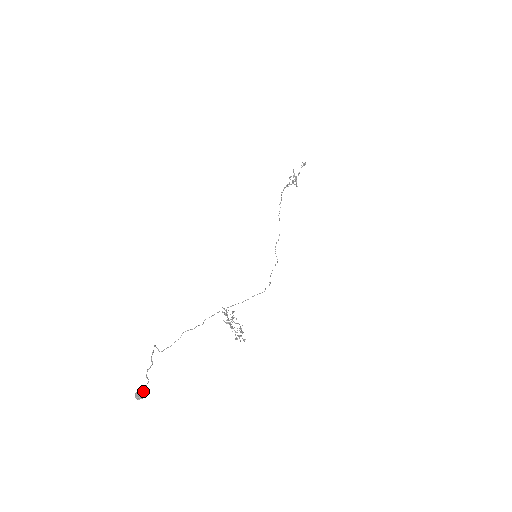
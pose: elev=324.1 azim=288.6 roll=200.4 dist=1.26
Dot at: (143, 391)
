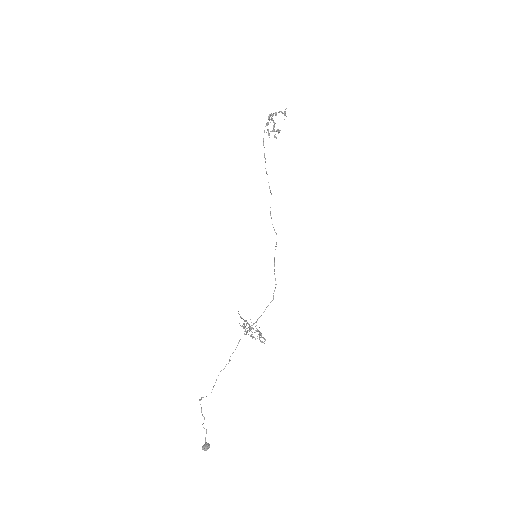
Dot at: (207, 446)
